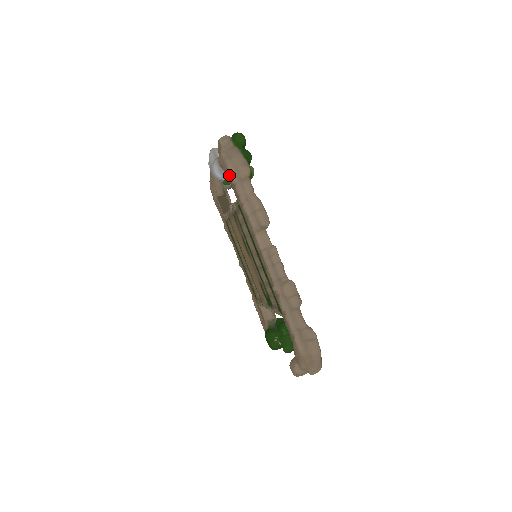
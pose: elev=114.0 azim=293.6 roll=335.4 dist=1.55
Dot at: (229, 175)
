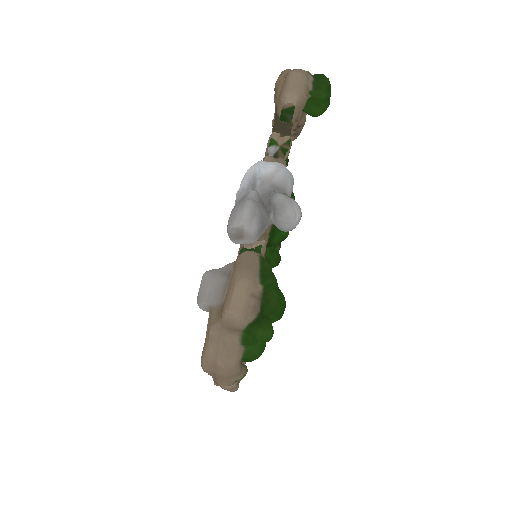
Dot at: occluded
